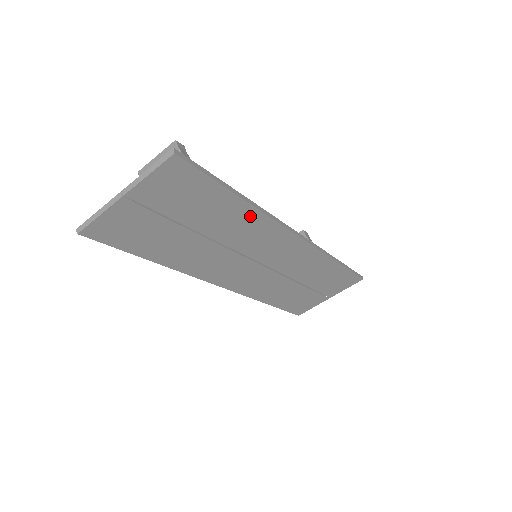
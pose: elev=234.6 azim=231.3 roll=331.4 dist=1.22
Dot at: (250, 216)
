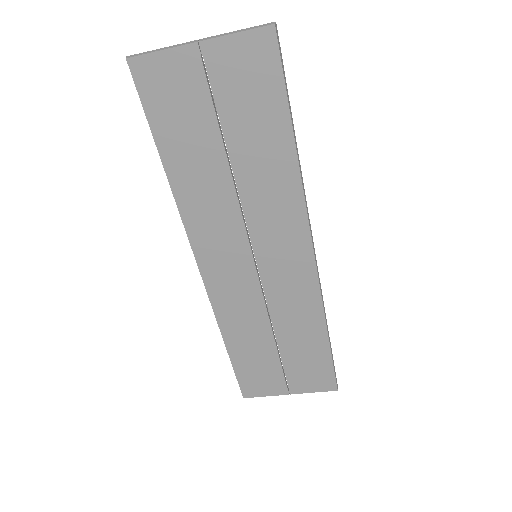
Dot at: (288, 177)
